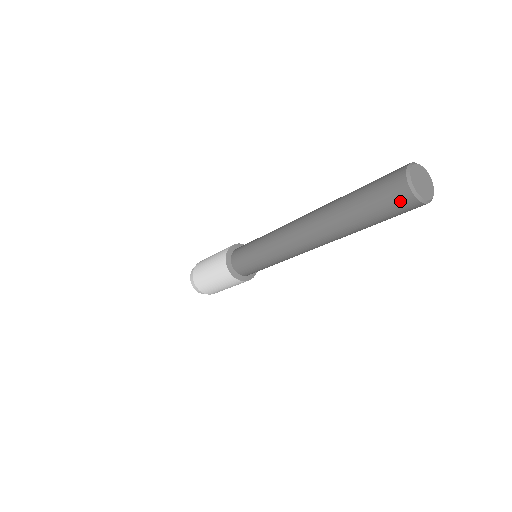
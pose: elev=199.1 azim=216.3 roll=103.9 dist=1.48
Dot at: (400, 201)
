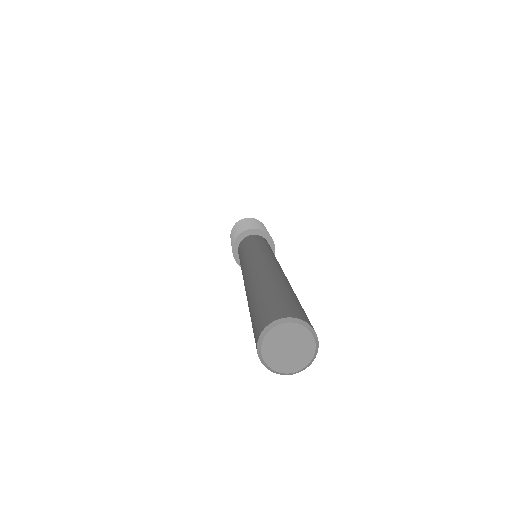
Dot at: occluded
